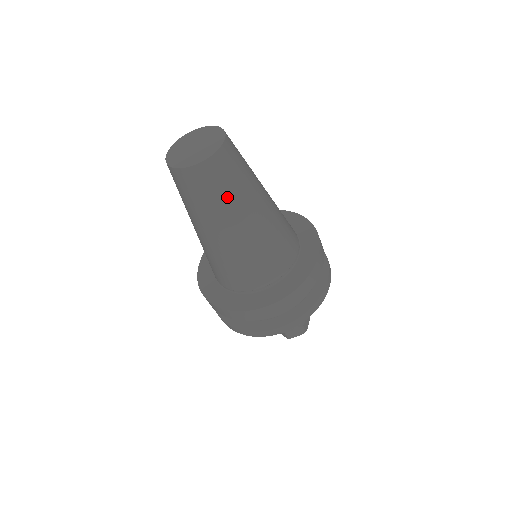
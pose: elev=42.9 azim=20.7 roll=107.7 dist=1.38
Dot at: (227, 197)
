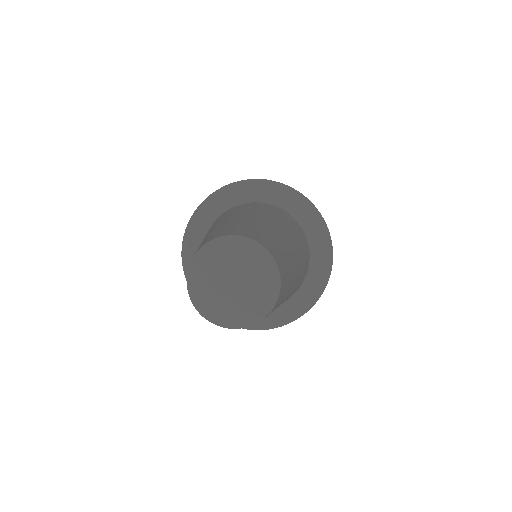
Dot at: occluded
